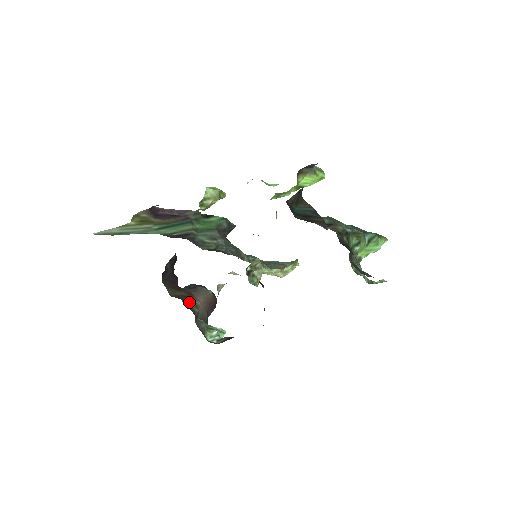
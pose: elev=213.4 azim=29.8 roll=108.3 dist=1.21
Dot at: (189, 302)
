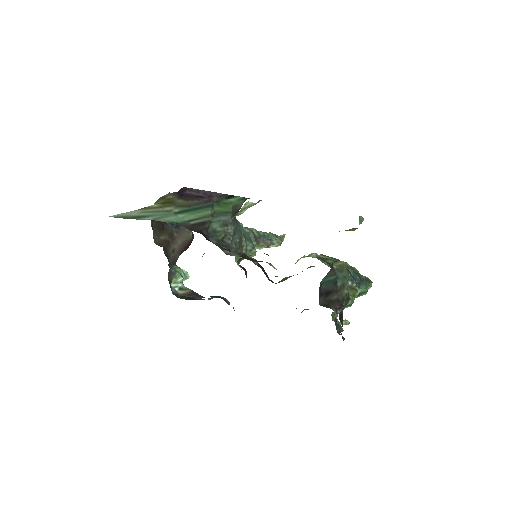
Dot at: (169, 248)
